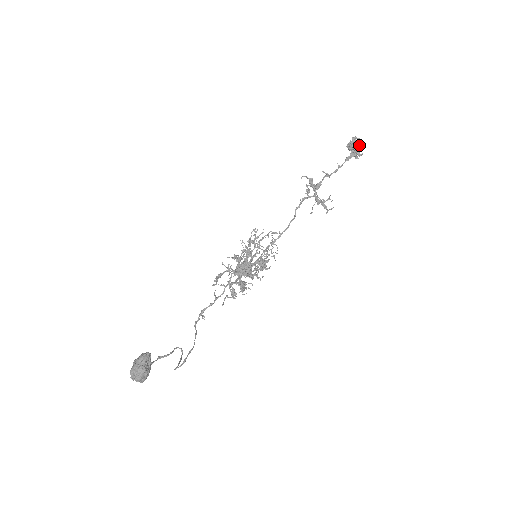
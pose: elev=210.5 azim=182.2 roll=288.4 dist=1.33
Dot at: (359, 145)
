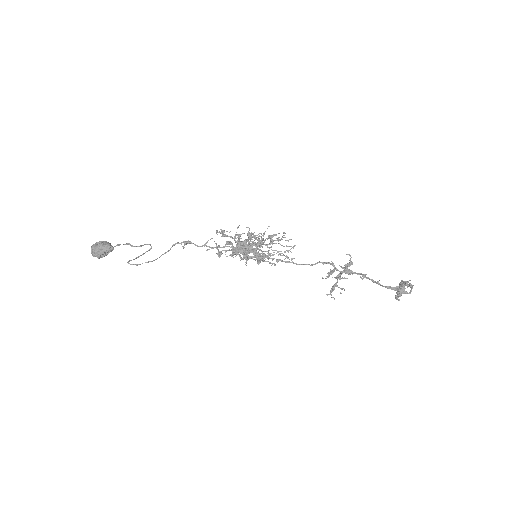
Dot at: (407, 293)
